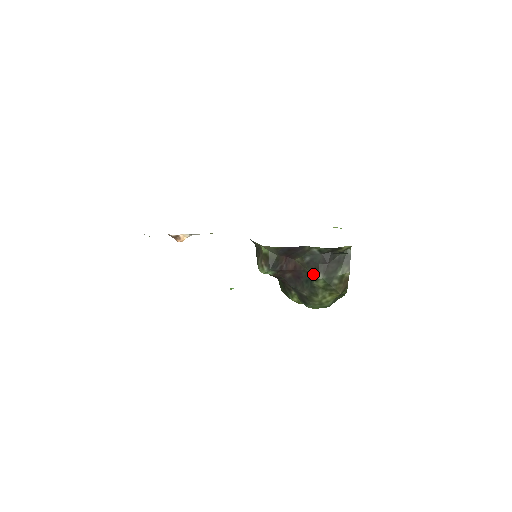
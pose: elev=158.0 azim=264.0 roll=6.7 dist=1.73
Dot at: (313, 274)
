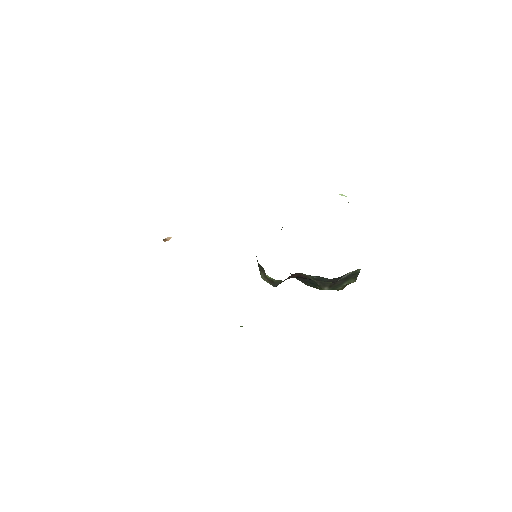
Dot at: (318, 285)
